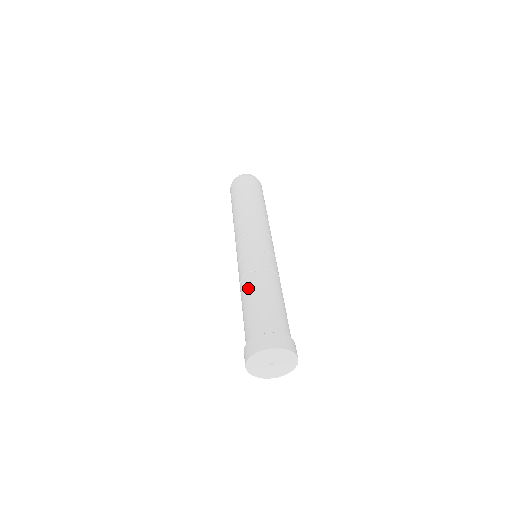
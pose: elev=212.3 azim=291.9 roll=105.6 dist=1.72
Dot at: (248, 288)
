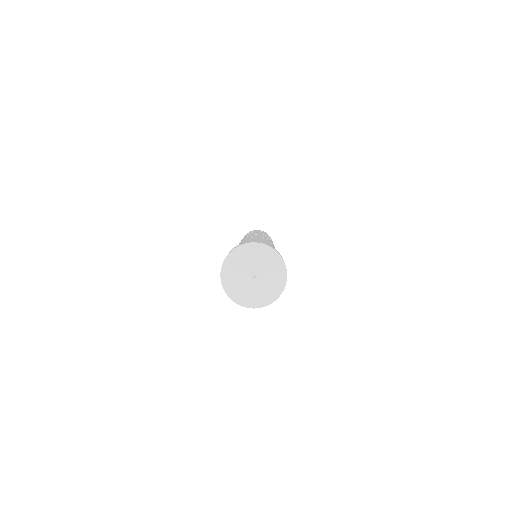
Dot at: occluded
